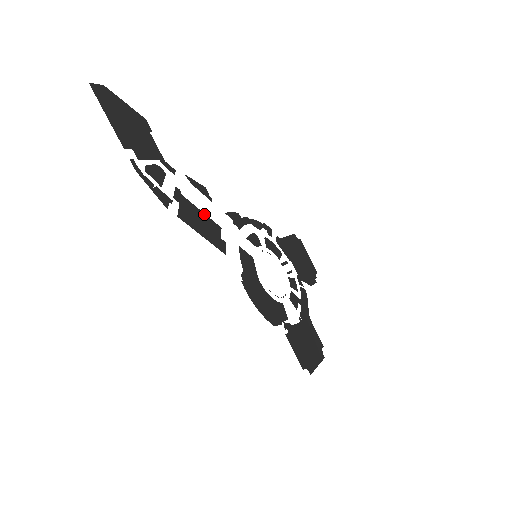
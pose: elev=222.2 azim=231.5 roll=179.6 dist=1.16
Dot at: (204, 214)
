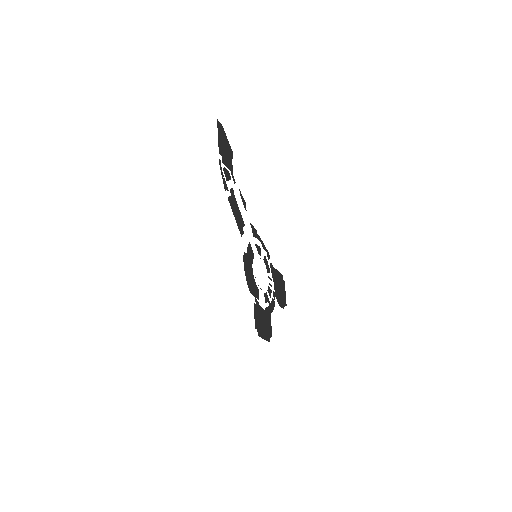
Dot at: occluded
